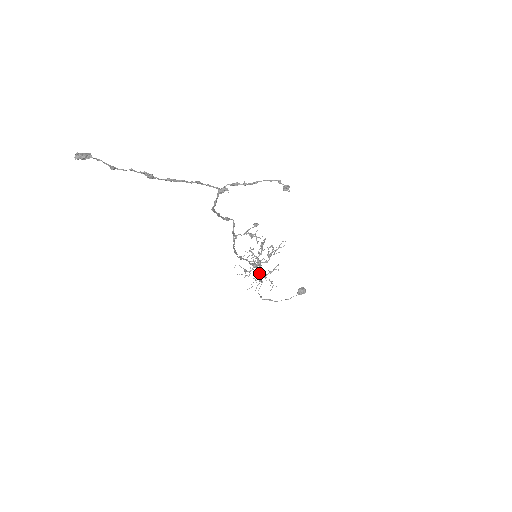
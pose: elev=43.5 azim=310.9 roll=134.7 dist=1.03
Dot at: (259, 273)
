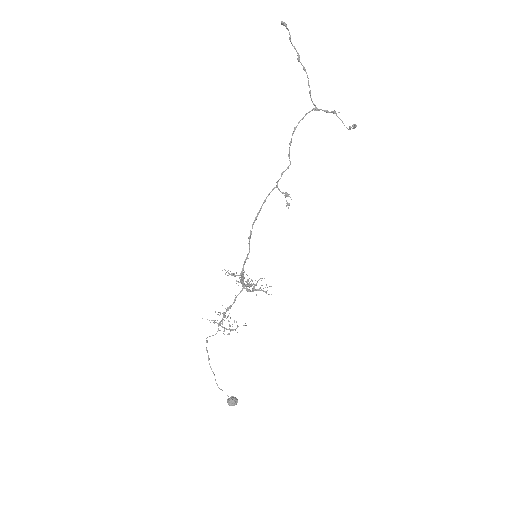
Dot at: (230, 305)
